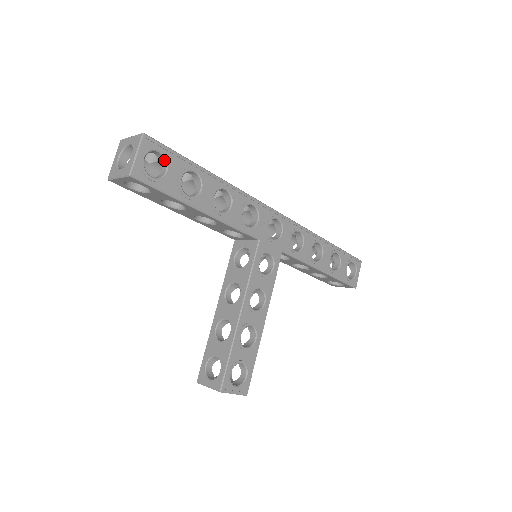
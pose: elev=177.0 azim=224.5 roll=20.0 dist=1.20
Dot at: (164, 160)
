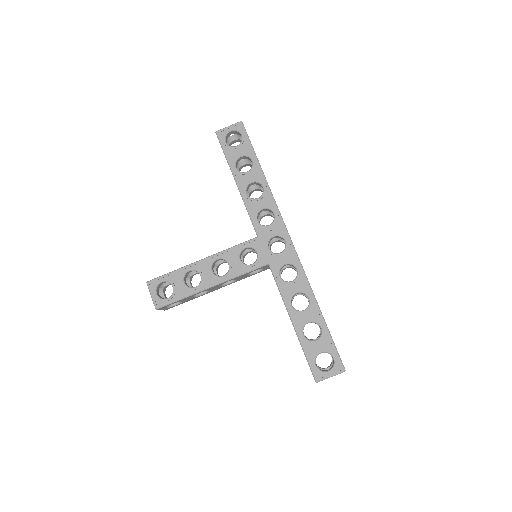
Dot at: (241, 142)
